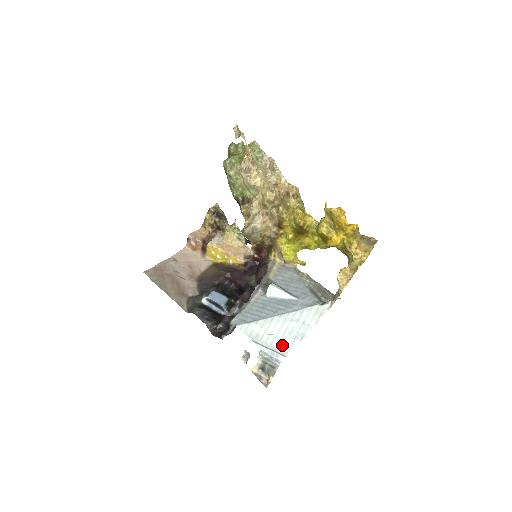
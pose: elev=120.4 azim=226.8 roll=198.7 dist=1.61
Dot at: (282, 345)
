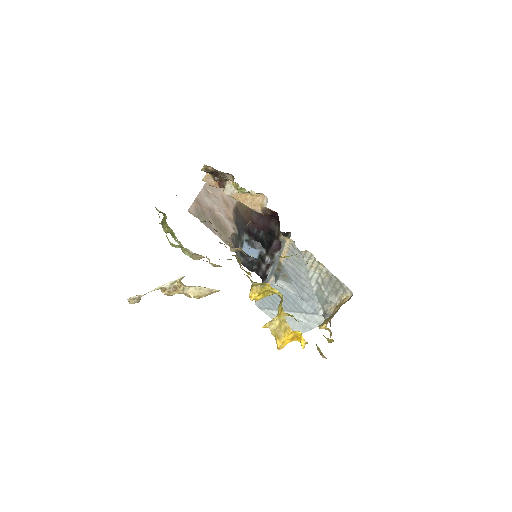
Dot at: (296, 328)
